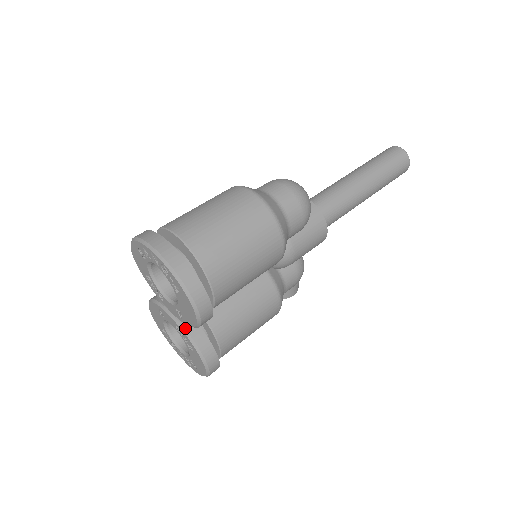
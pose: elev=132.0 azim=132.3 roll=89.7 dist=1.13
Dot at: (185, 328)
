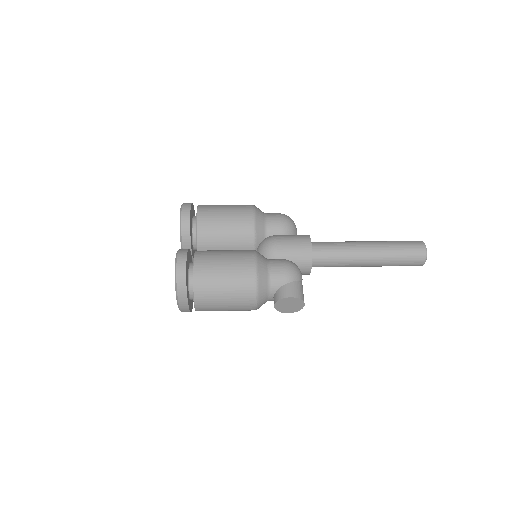
Dot at: occluded
